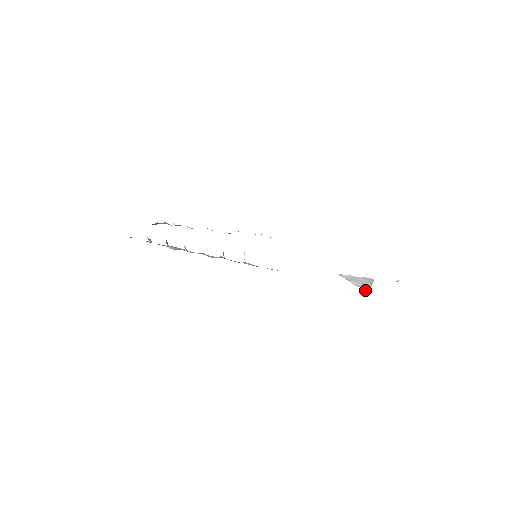
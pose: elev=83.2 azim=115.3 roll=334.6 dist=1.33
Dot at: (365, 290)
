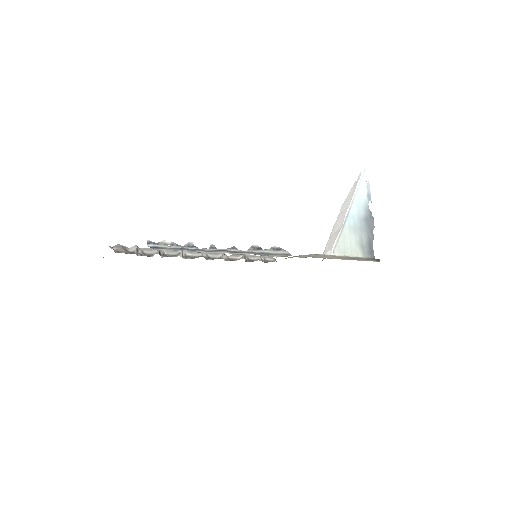
Dot at: (339, 216)
